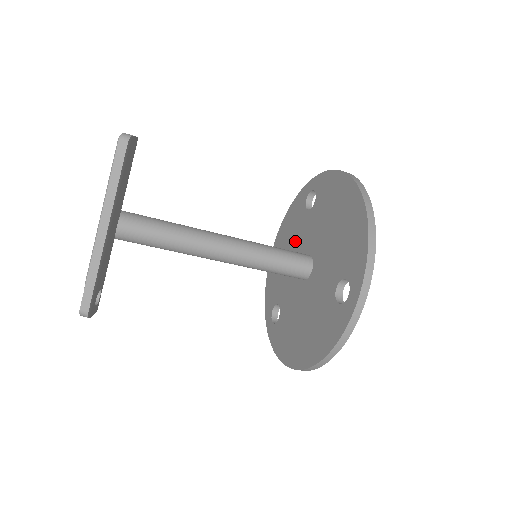
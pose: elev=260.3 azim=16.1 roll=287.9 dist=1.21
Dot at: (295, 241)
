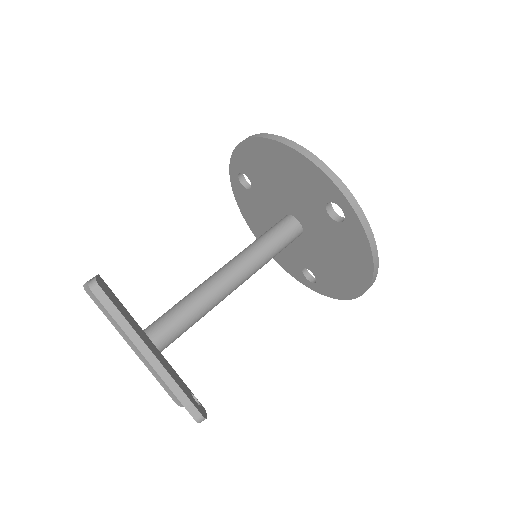
Dot at: (266, 218)
